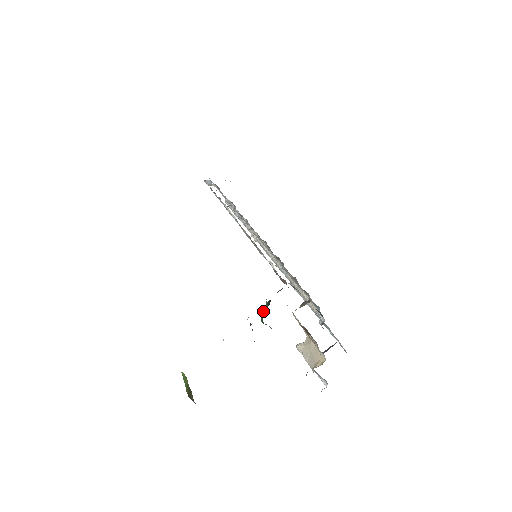
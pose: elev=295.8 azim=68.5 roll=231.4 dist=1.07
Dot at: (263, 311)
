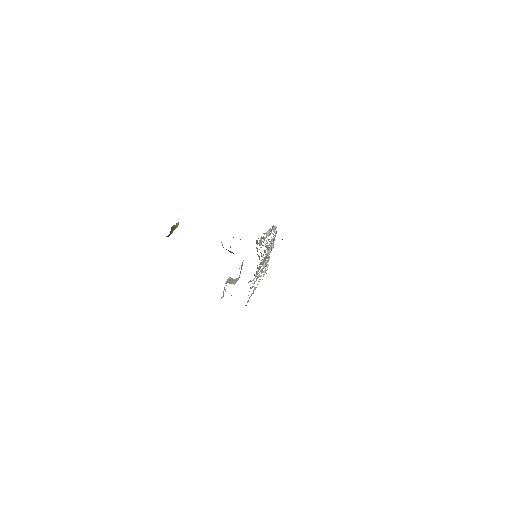
Dot at: occluded
